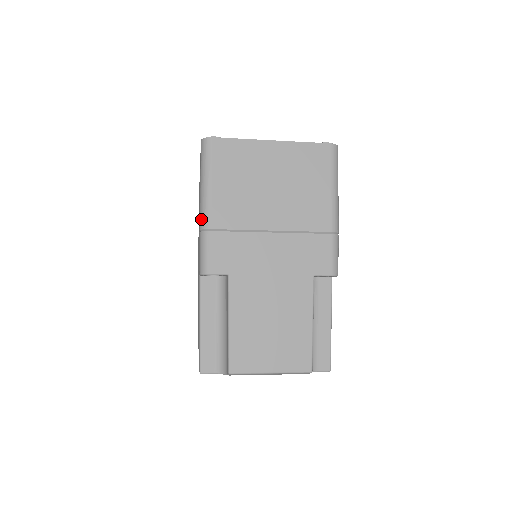
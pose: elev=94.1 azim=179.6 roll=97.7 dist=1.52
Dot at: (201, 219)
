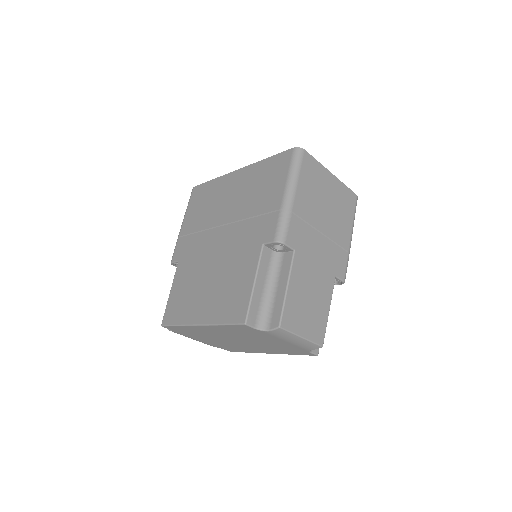
Dot at: (285, 201)
